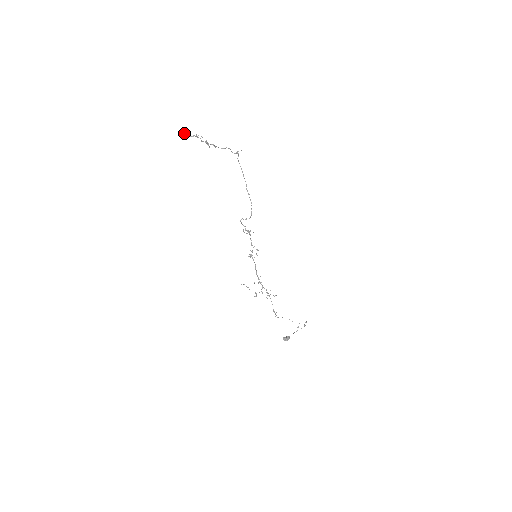
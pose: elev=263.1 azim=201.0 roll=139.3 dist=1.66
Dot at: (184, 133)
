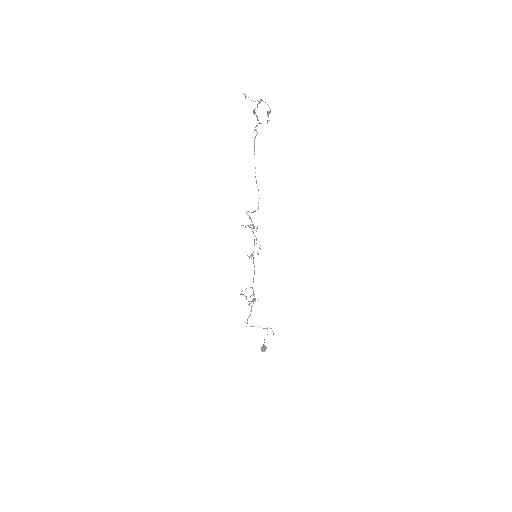
Dot at: occluded
